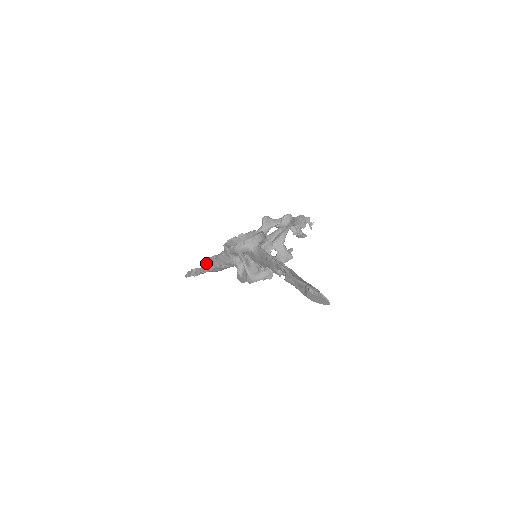
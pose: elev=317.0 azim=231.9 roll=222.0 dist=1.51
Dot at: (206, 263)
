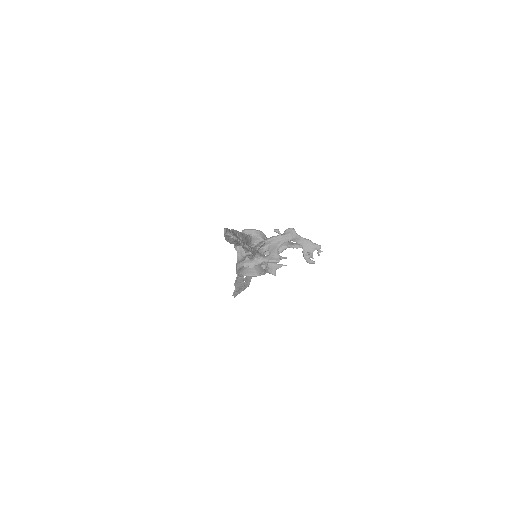
Dot at: occluded
